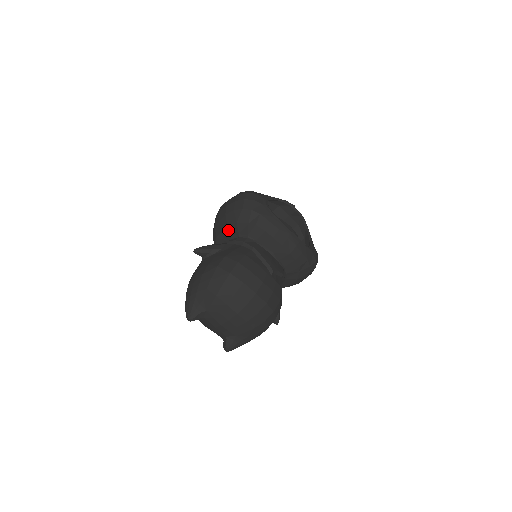
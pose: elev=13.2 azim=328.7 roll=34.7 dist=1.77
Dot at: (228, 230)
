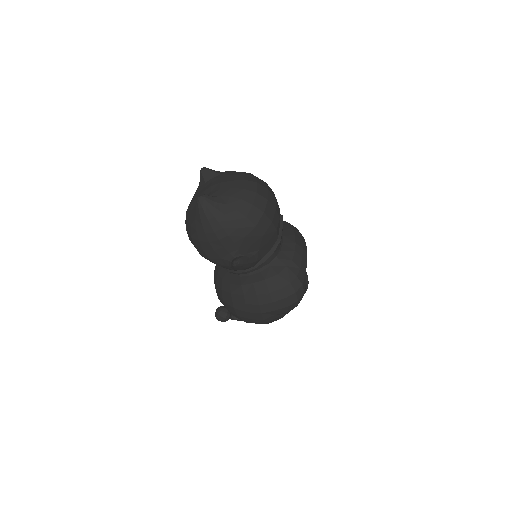
Dot at: occluded
